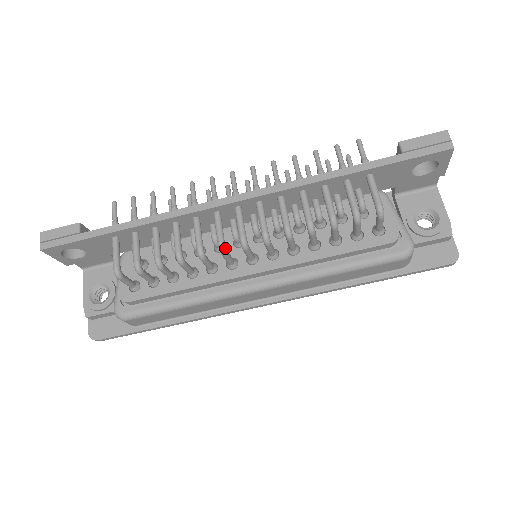
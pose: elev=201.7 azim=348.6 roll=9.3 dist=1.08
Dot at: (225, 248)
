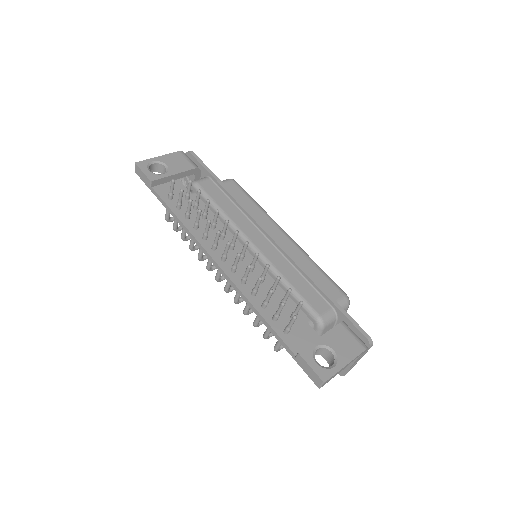
Dot at: occluded
